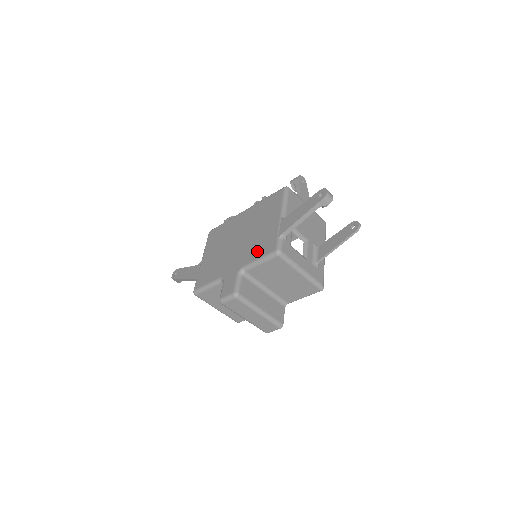
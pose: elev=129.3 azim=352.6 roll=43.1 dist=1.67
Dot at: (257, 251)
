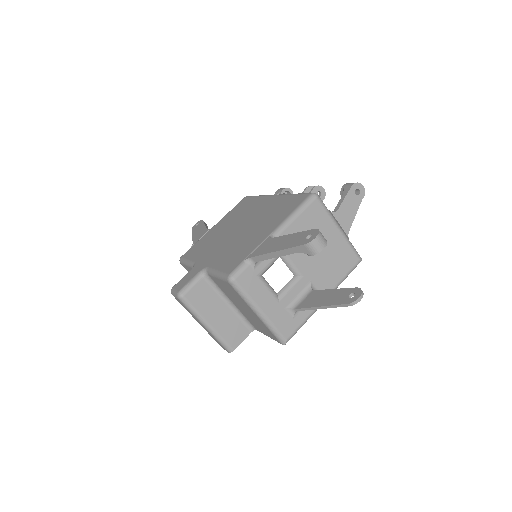
Dot at: (226, 259)
